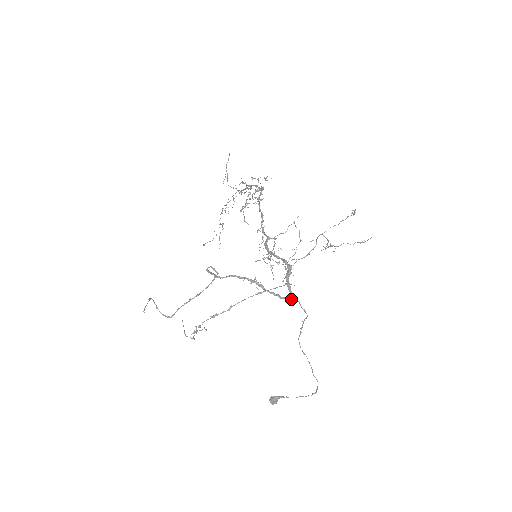
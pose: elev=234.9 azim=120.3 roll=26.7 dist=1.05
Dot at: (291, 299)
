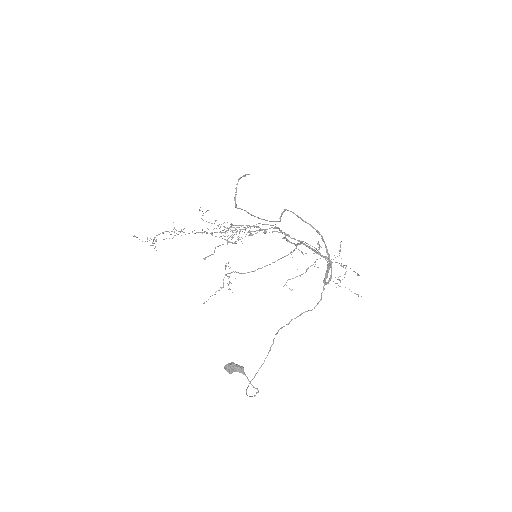
Dot at: (325, 281)
